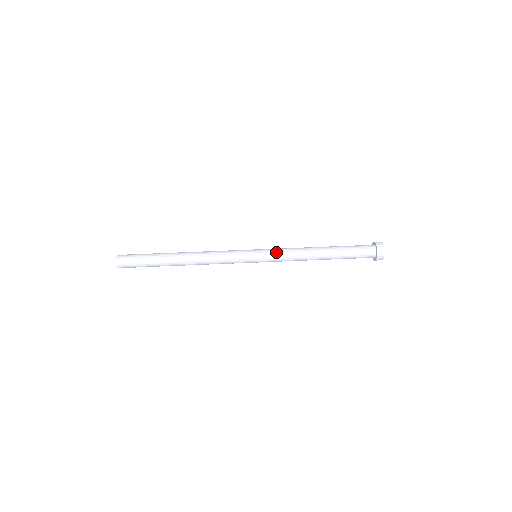
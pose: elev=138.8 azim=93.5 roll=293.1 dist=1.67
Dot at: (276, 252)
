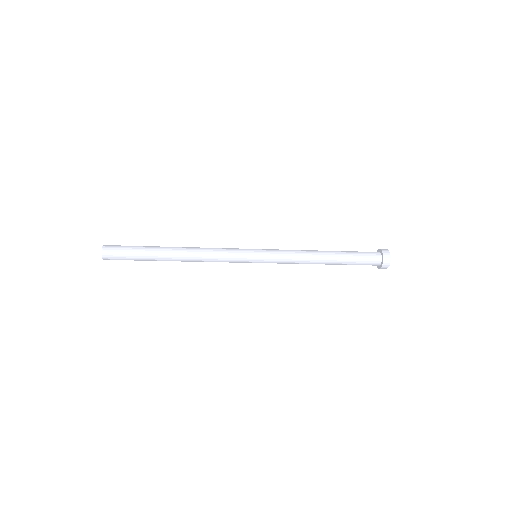
Dot at: occluded
